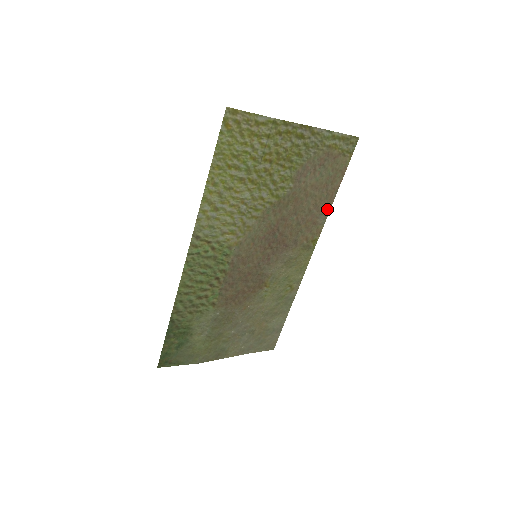
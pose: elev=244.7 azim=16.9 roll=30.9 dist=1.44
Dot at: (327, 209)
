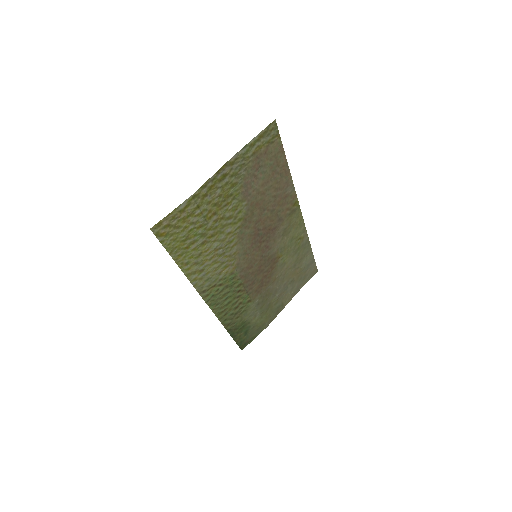
Dot at: (289, 180)
